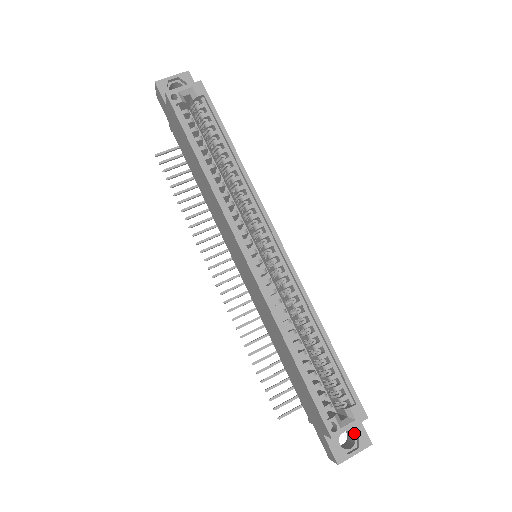
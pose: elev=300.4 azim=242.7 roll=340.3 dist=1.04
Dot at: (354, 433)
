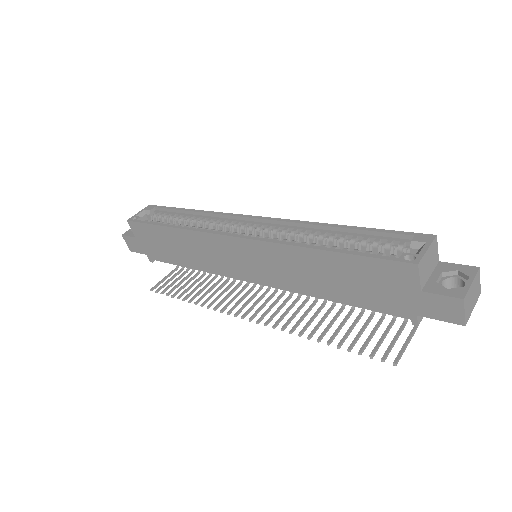
Dot at: (454, 276)
